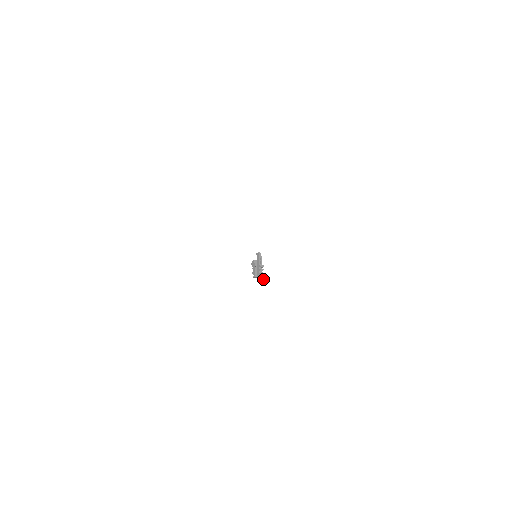
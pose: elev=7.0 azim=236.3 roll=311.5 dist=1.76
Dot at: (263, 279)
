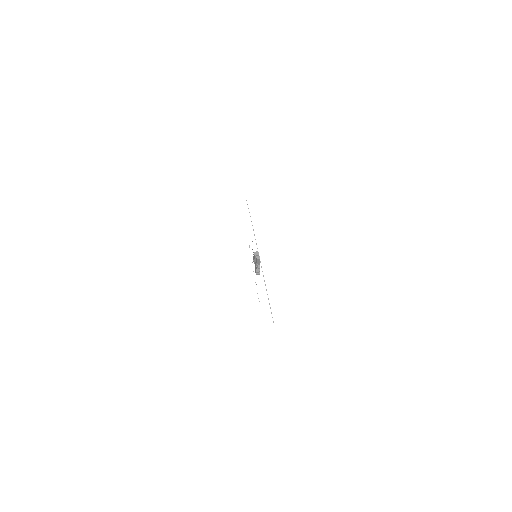
Dot at: (258, 274)
